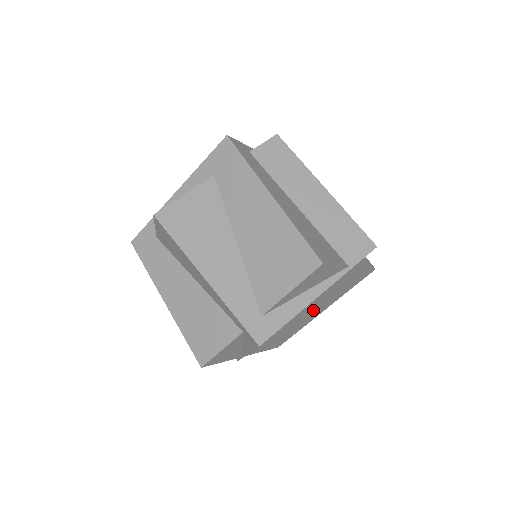
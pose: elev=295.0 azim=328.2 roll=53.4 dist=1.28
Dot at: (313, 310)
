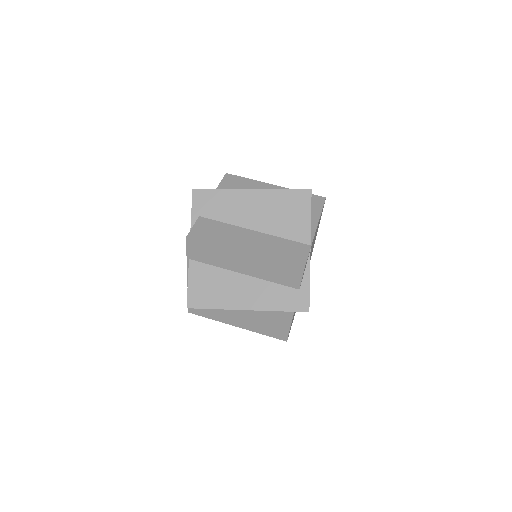
Dot at: occluded
